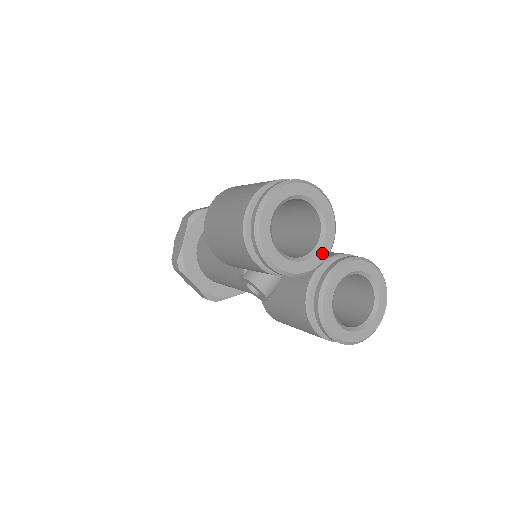
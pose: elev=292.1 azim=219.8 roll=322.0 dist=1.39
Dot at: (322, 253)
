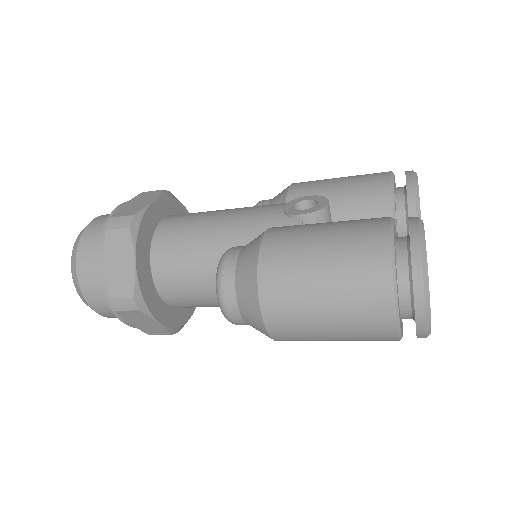
Dot at: occluded
